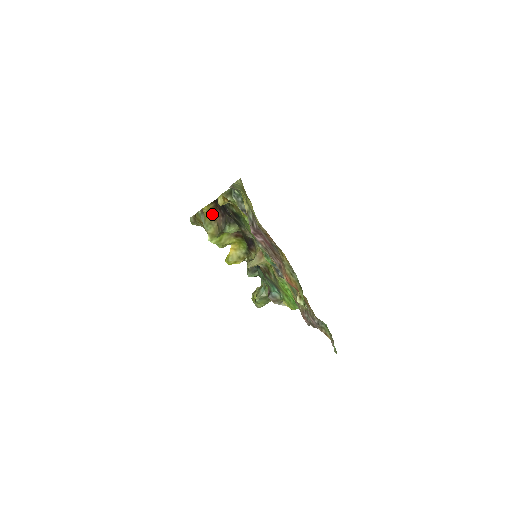
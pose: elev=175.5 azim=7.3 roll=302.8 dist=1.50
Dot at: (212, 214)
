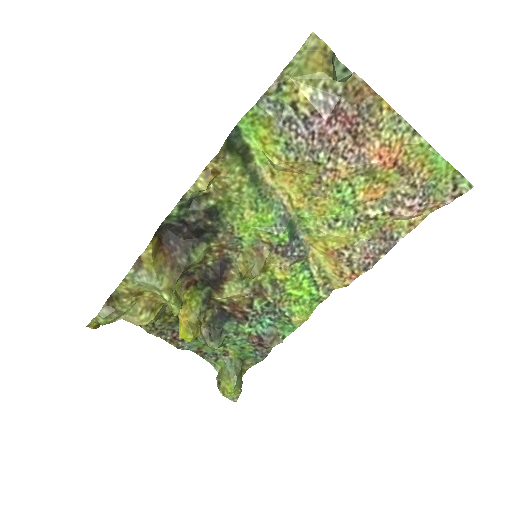
Dot at: (158, 255)
